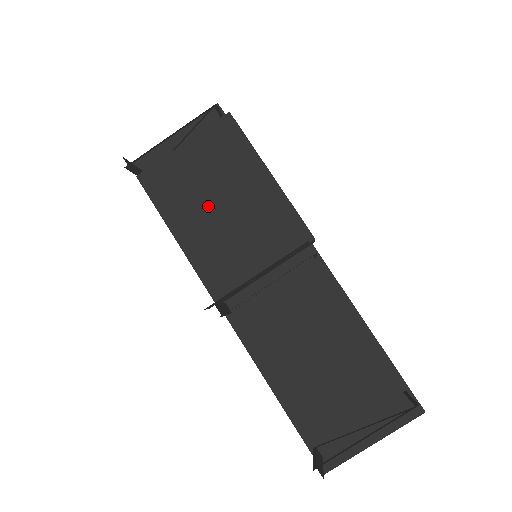
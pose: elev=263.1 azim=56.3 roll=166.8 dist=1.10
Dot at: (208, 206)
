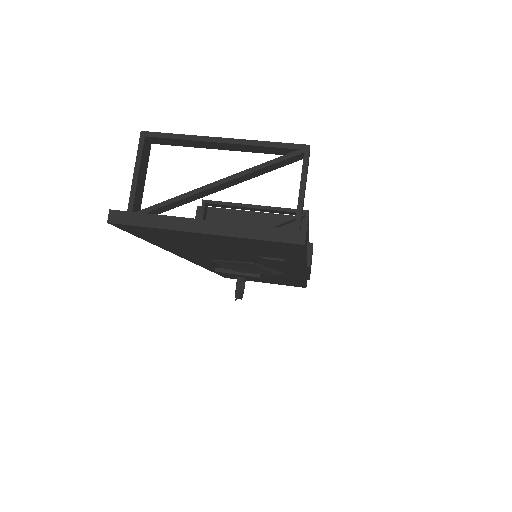
Dot at: occluded
